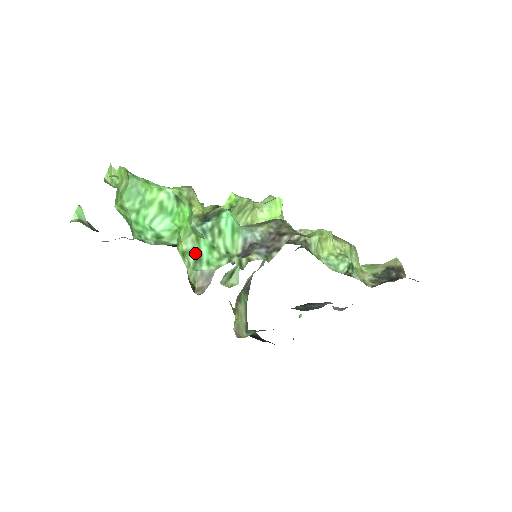
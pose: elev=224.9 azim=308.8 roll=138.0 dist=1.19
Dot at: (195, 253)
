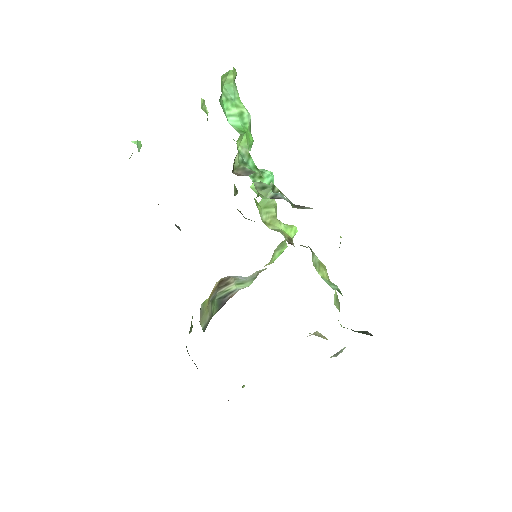
Dot at: (244, 158)
